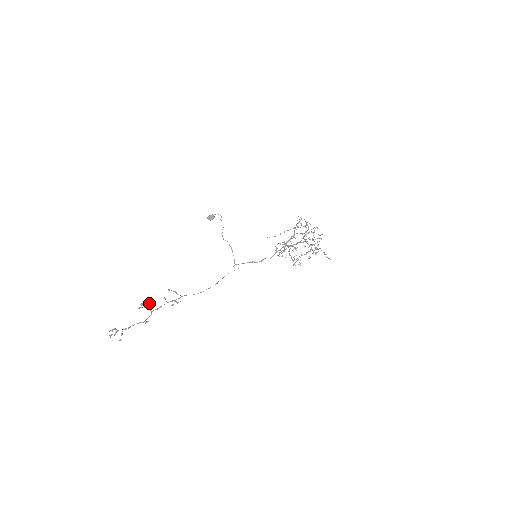
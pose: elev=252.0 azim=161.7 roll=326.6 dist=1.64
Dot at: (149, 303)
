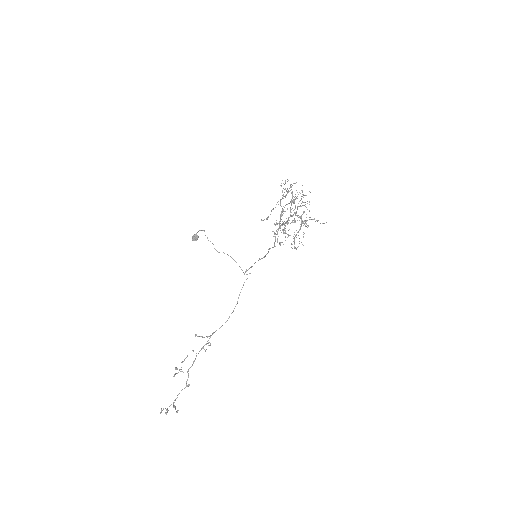
Dot at: occluded
